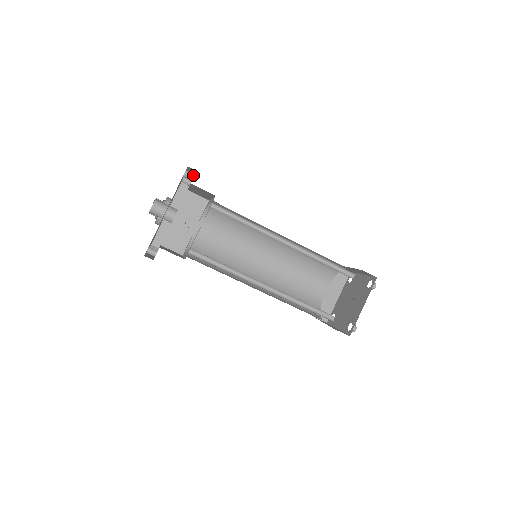
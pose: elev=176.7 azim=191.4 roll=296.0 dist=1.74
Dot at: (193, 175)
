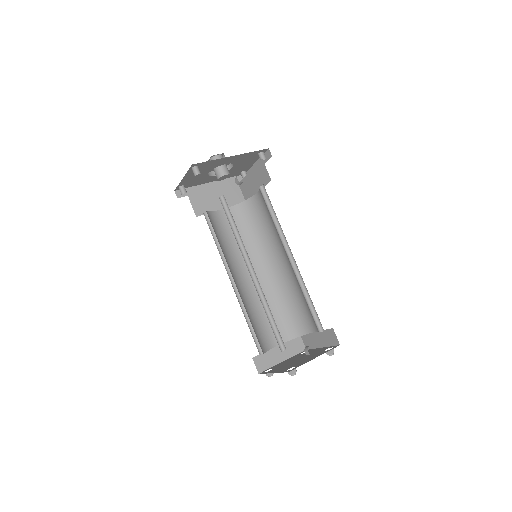
Dot at: occluded
